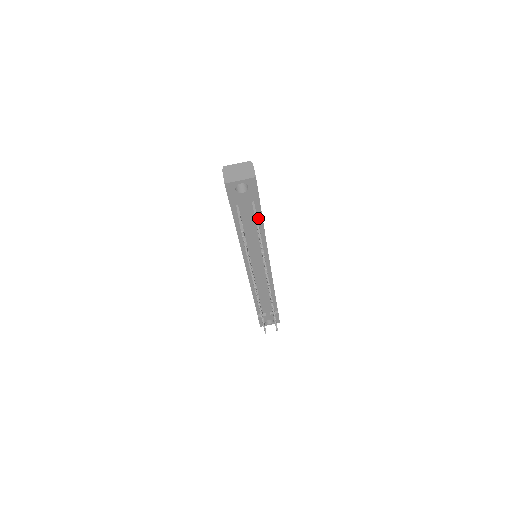
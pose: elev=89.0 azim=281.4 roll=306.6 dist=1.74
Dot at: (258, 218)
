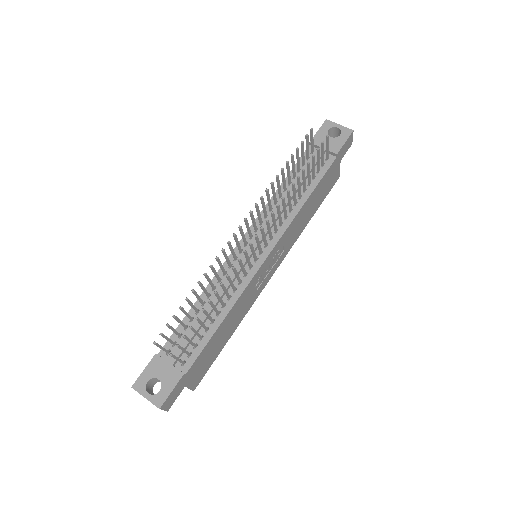
Dot at: (315, 180)
